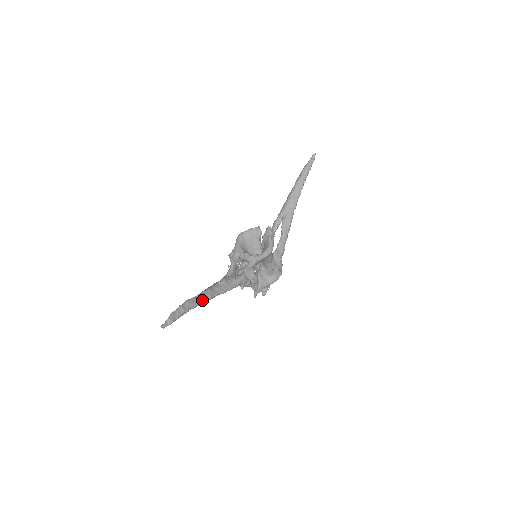
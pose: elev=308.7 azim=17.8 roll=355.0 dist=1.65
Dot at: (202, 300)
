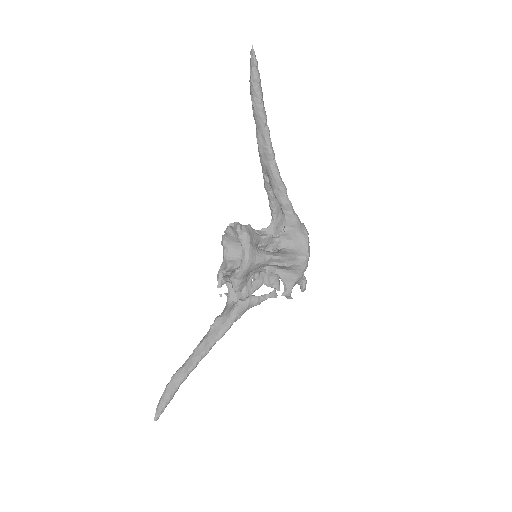
Dot at: (190, 367)
